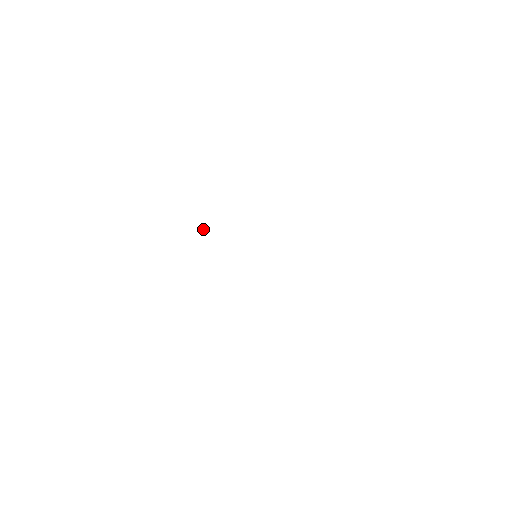
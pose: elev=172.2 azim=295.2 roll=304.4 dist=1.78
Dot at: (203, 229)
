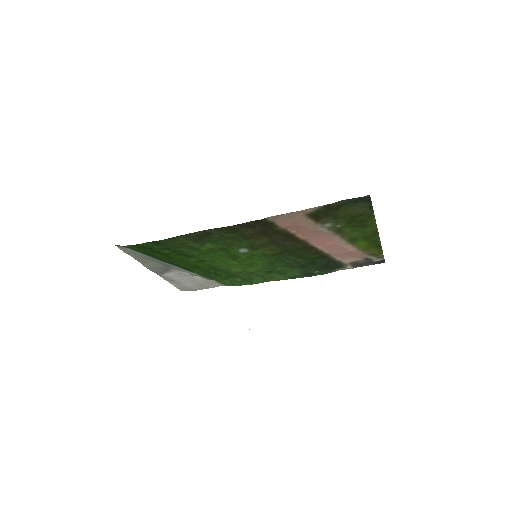
Dot at: occluded
